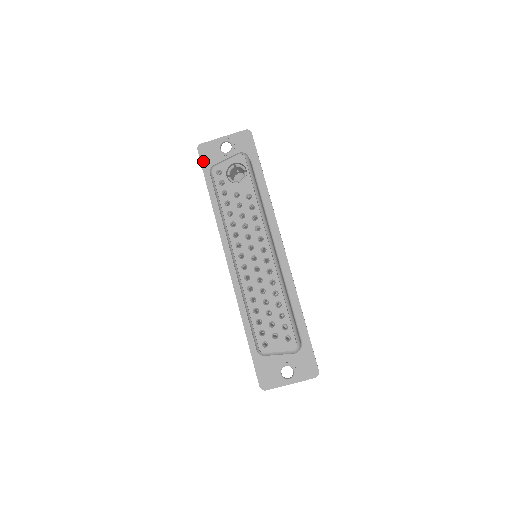
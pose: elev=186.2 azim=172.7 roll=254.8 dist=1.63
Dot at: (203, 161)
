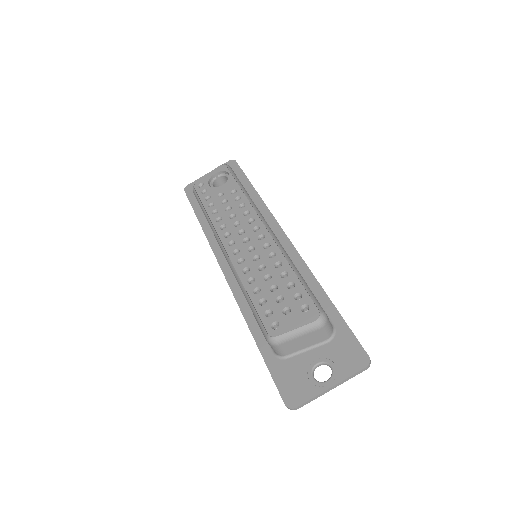
Dot at: (190, 196)
